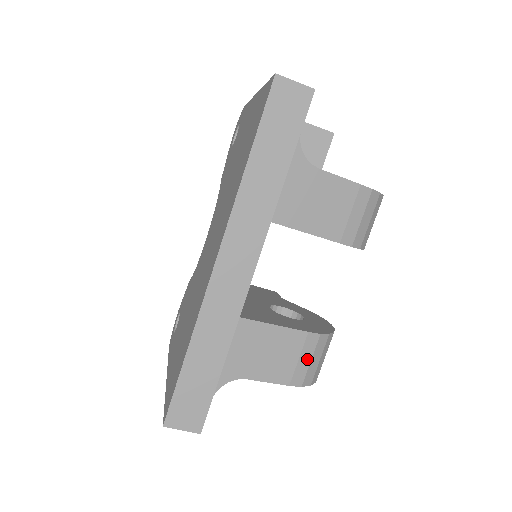
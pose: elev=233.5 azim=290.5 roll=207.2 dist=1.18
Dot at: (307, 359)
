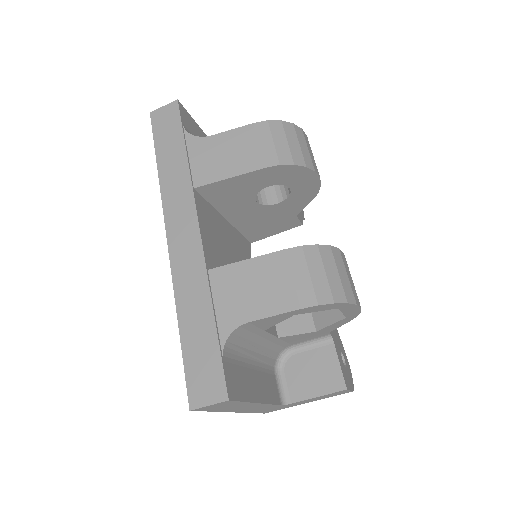
Dot at: (304, 275)
